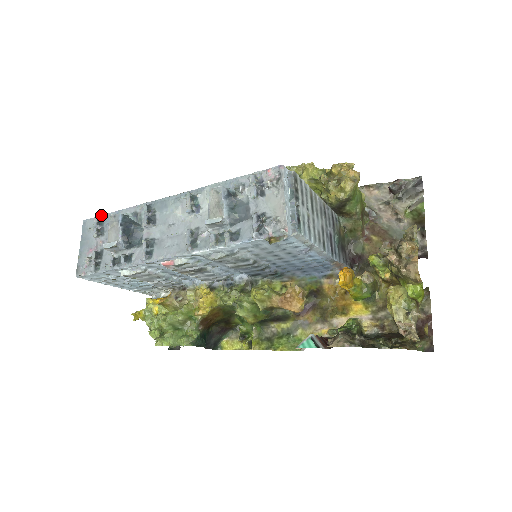
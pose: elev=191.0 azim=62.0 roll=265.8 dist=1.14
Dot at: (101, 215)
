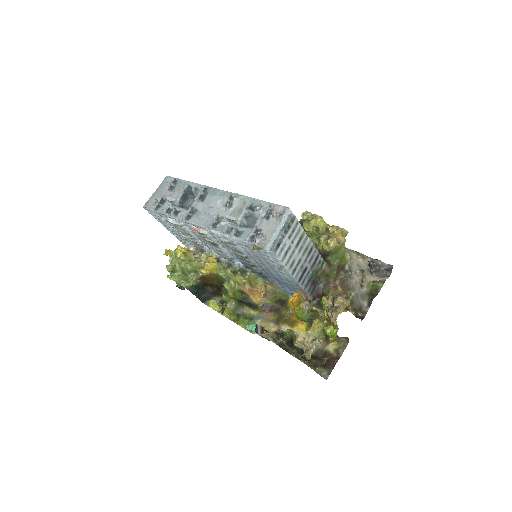
Dot at: (178, 178)
